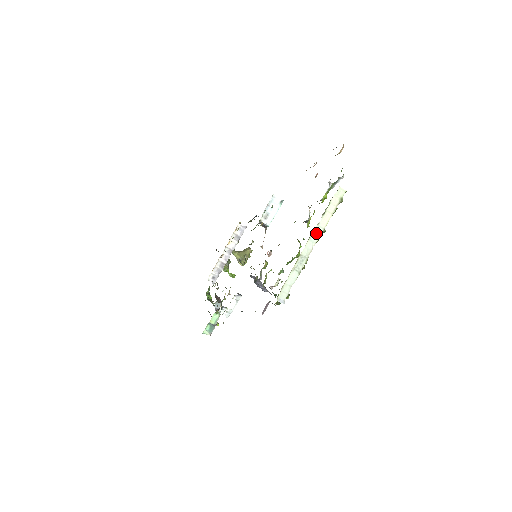
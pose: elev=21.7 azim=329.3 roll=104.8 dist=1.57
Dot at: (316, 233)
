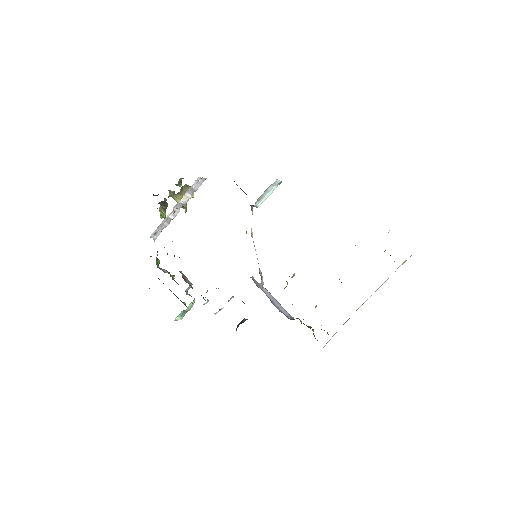
Dot at: occluded
